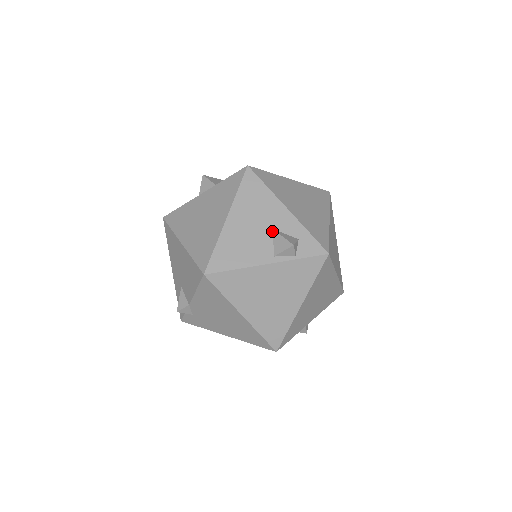
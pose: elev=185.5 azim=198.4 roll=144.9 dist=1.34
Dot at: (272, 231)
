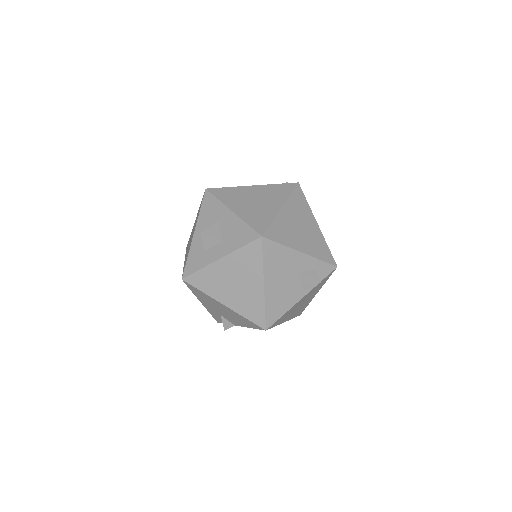
Dot at: (298, 275)
